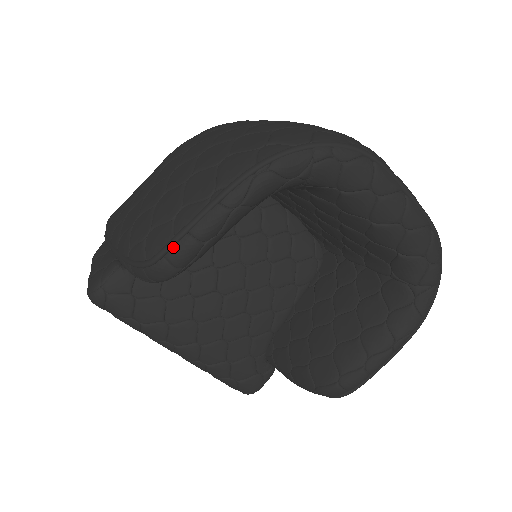
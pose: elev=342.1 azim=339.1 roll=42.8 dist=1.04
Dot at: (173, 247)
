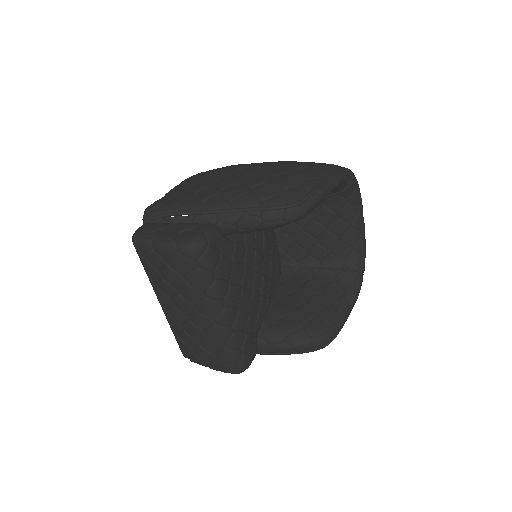
Dot at: (311, 197)
